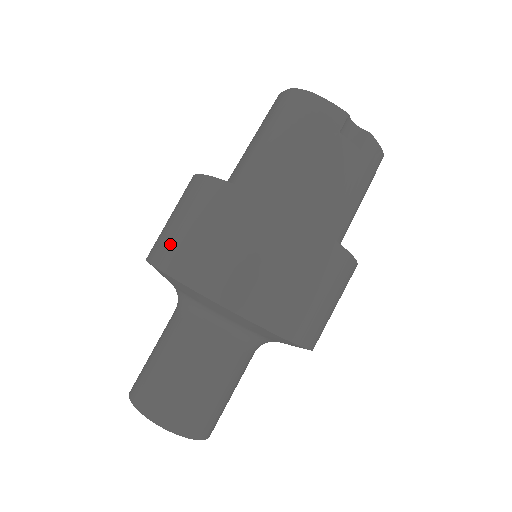
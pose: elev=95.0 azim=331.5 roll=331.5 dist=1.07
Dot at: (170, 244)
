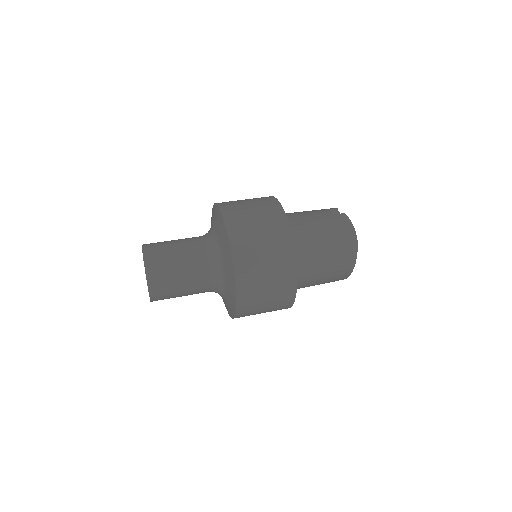
Dot at: occluded
